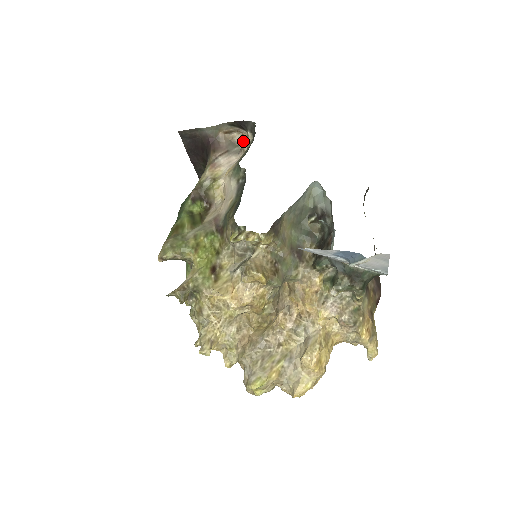
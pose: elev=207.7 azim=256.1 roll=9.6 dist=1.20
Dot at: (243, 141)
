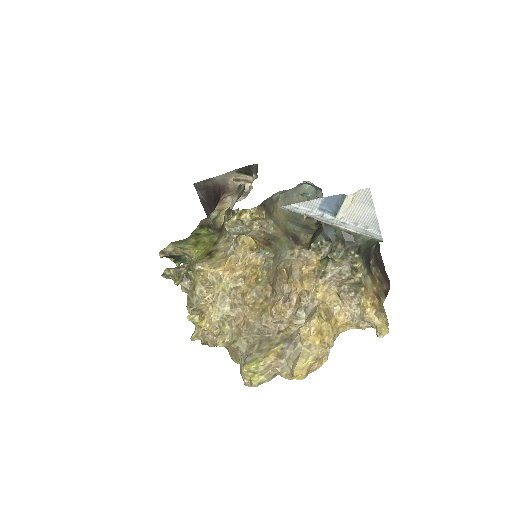
Dot at: (251, 188)
